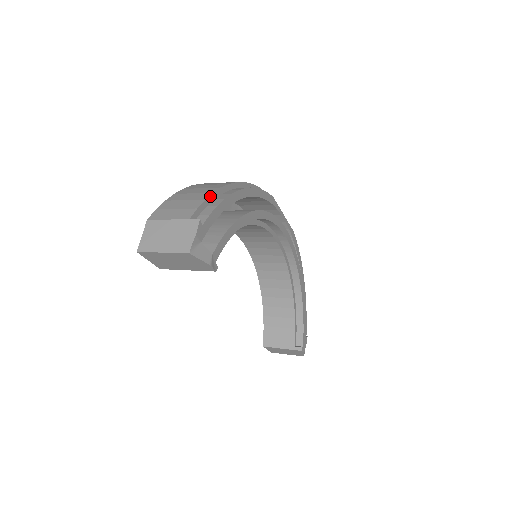
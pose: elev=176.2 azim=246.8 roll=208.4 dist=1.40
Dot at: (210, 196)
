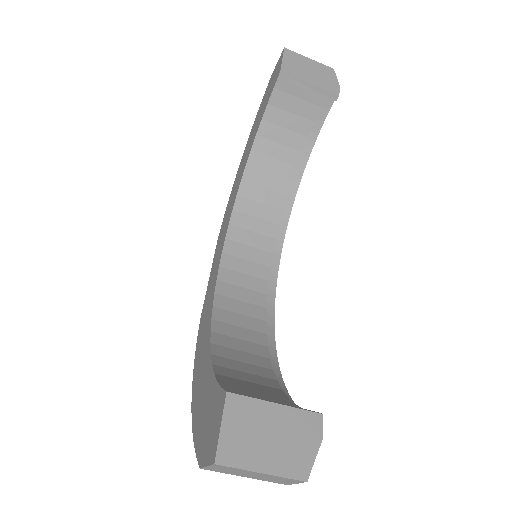
Dot at: occluded
